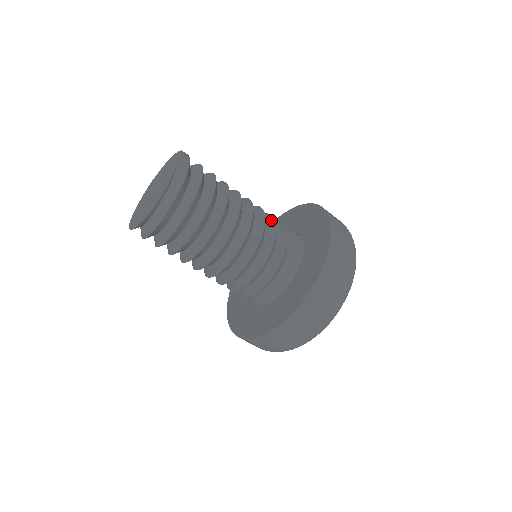
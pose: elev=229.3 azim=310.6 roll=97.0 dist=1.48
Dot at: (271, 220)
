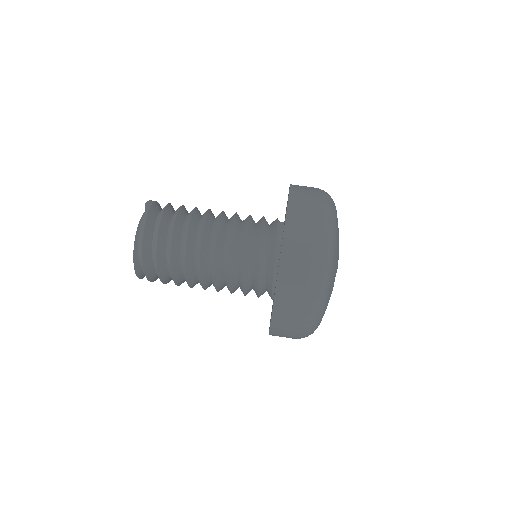
Dot at: (246, 219)
